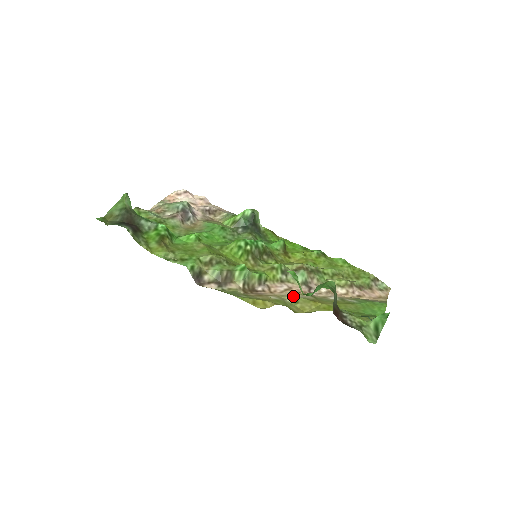
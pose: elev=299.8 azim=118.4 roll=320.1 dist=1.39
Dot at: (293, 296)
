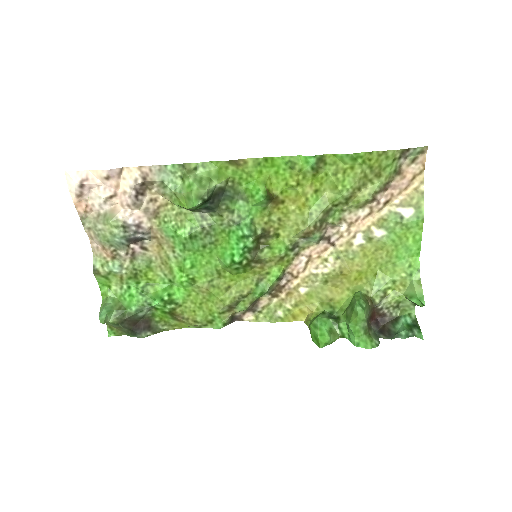
Dot at: (318, 272)
